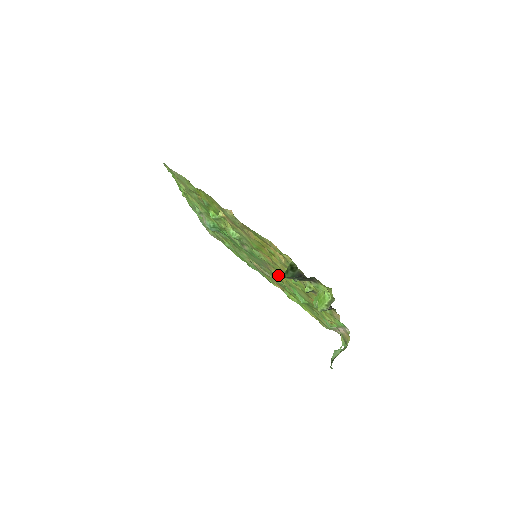
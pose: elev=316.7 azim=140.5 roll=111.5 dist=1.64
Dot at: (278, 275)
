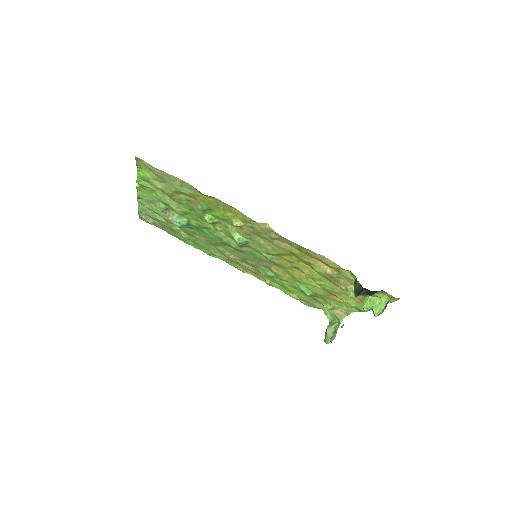
Dot at: (280, 272)
